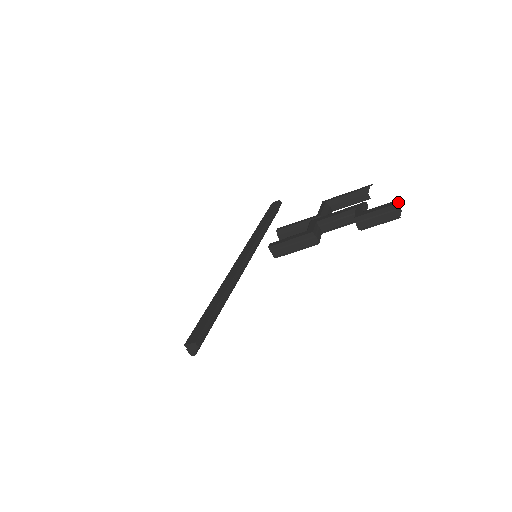
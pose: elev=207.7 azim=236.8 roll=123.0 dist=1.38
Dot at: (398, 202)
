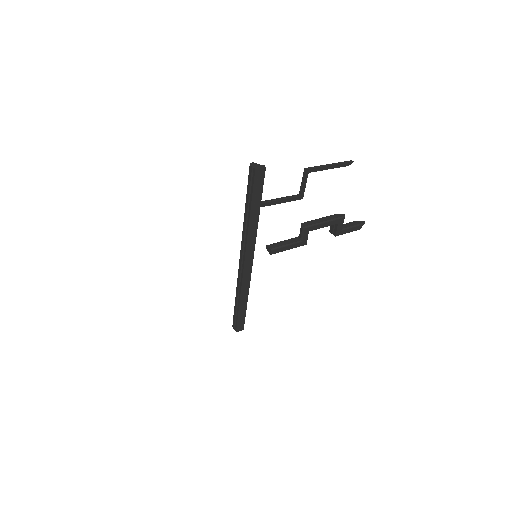
Dot at: occluded
